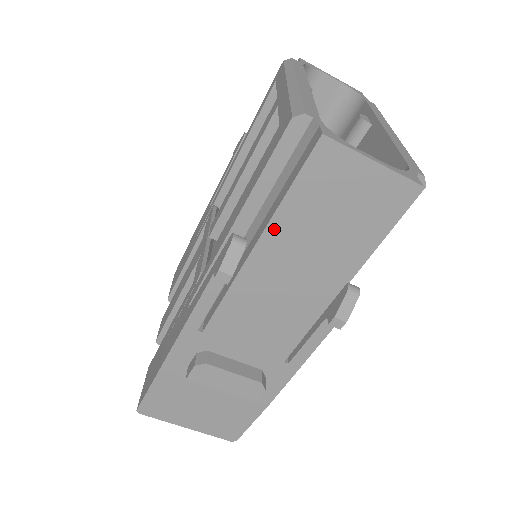
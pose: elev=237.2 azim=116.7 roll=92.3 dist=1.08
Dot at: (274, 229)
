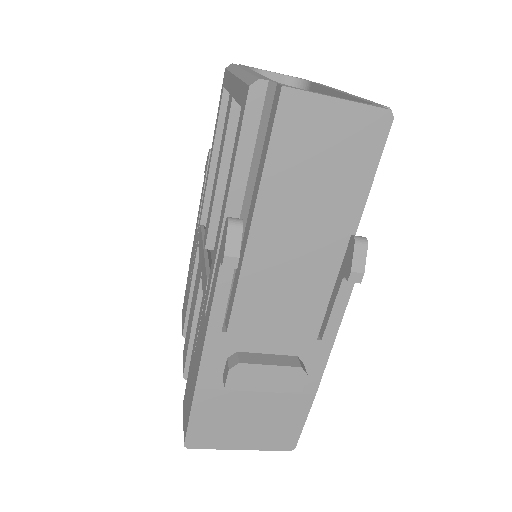
Dot at: (265, 197)
